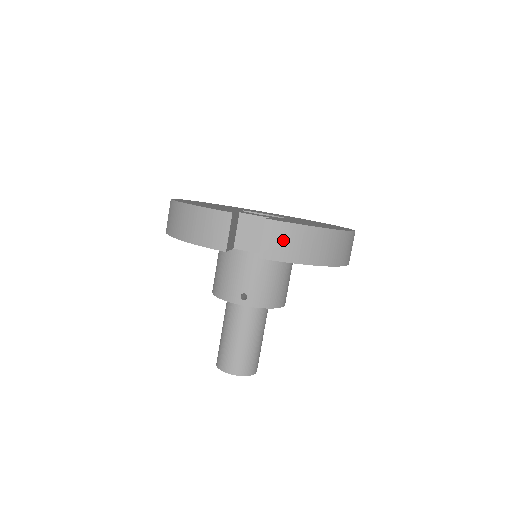
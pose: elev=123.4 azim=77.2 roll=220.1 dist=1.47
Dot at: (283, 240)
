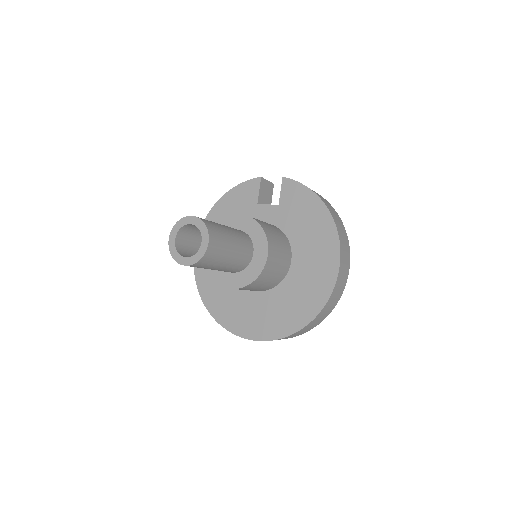
Dot at: occluded
